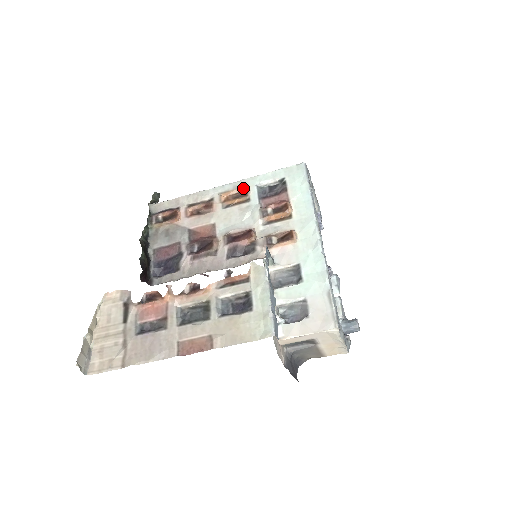
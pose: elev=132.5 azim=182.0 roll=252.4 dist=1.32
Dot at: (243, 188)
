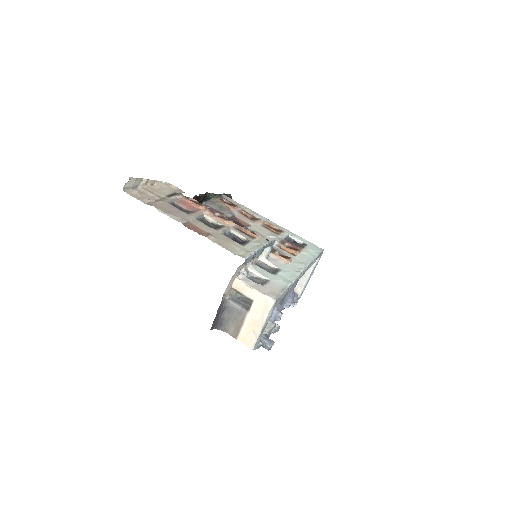
Dot at: (281, 229)
